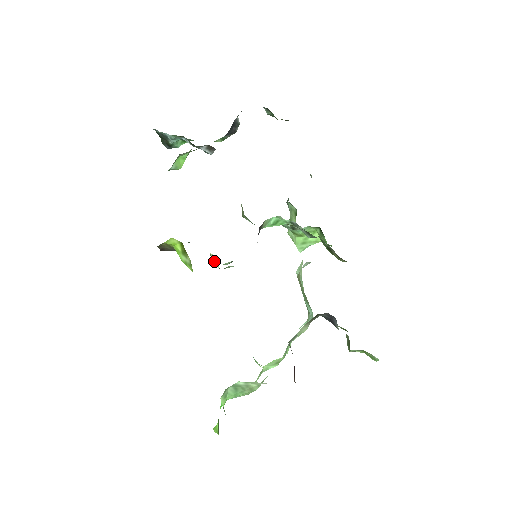
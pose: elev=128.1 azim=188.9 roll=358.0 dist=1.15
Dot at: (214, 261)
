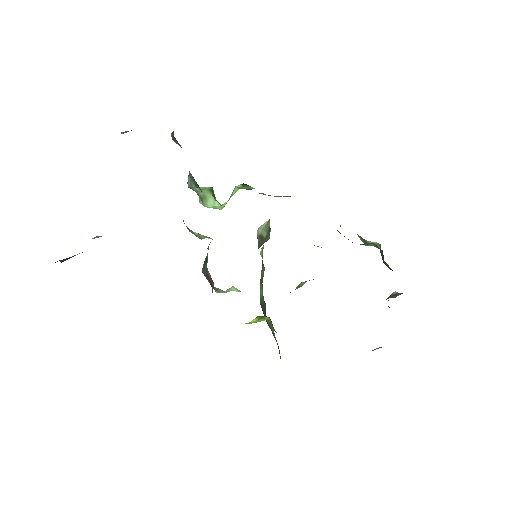
Dot at: occluded
